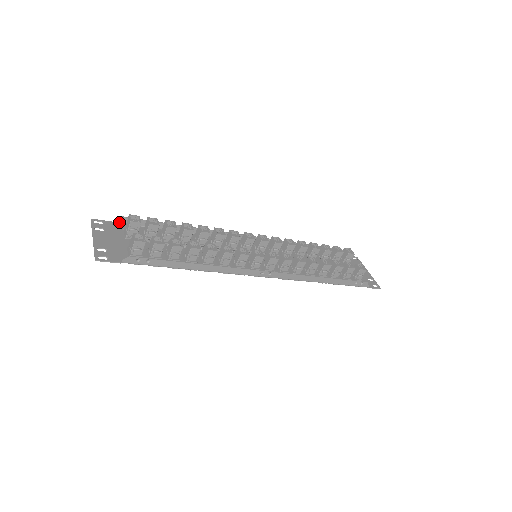
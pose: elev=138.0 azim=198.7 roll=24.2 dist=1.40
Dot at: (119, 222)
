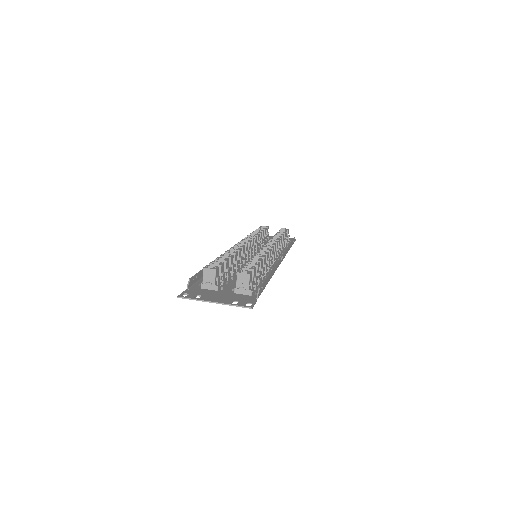
Dot at: (189, 287)
